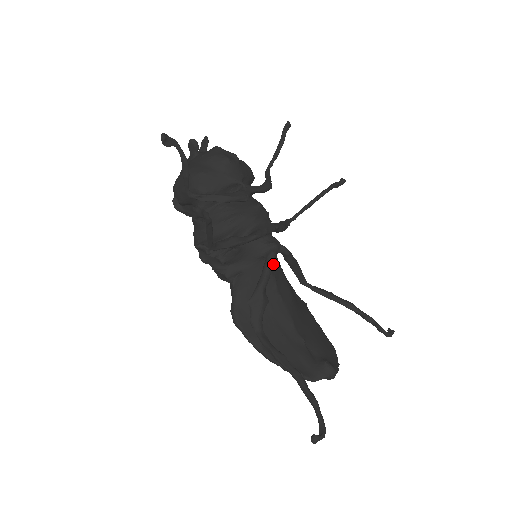
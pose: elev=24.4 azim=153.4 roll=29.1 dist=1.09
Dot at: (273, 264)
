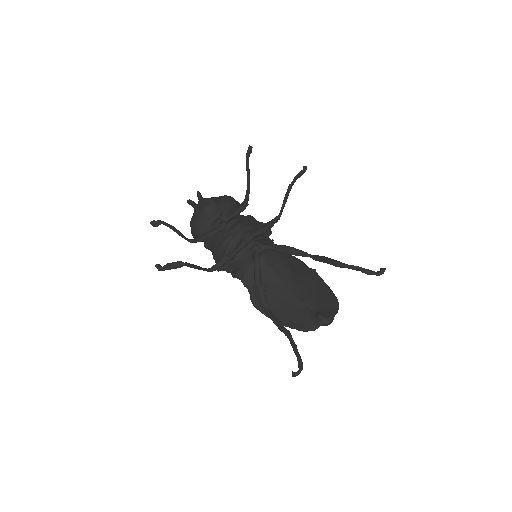
Dot at: (258, 262)
